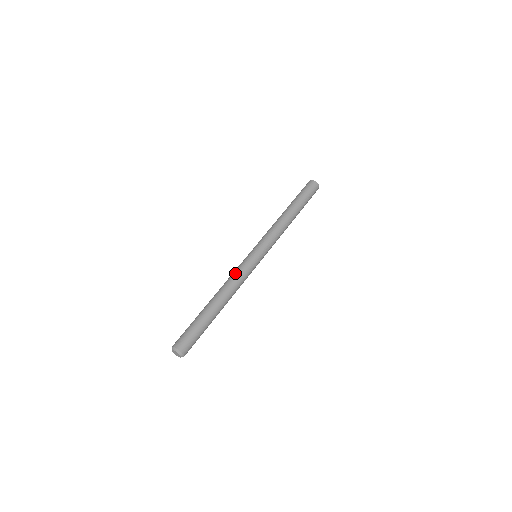
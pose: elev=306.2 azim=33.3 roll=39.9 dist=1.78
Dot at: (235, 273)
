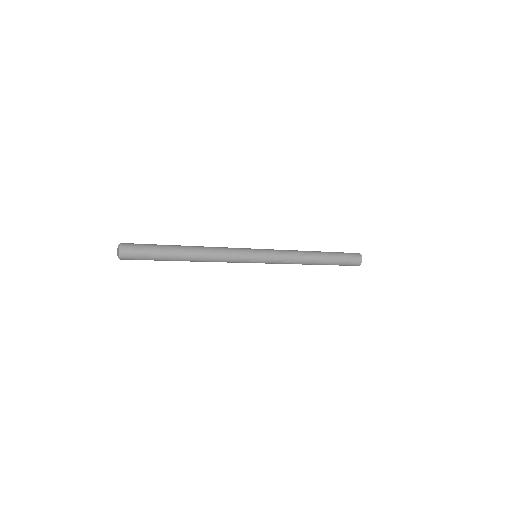
Dot at: (226, 248)
